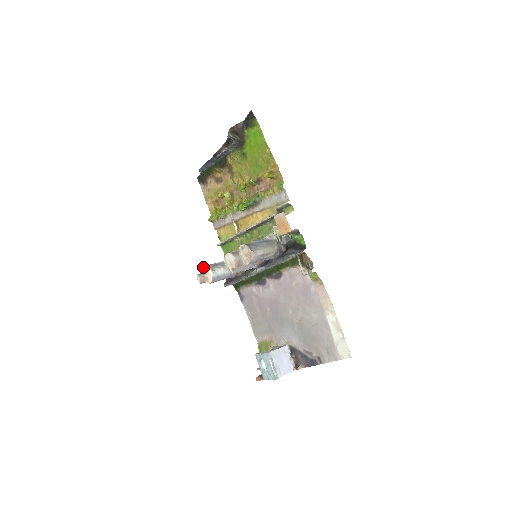
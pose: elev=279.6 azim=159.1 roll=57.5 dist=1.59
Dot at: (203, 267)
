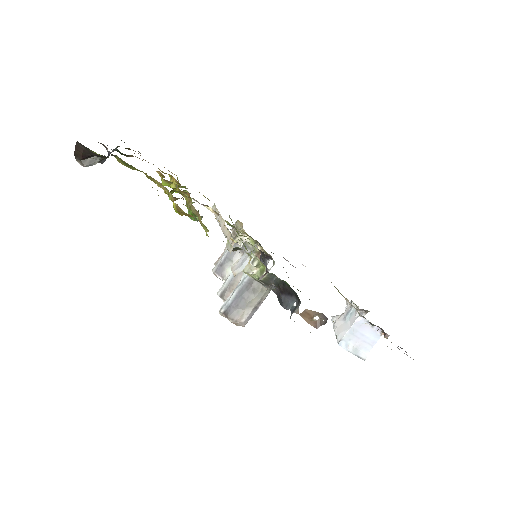
Dot at: occluded
